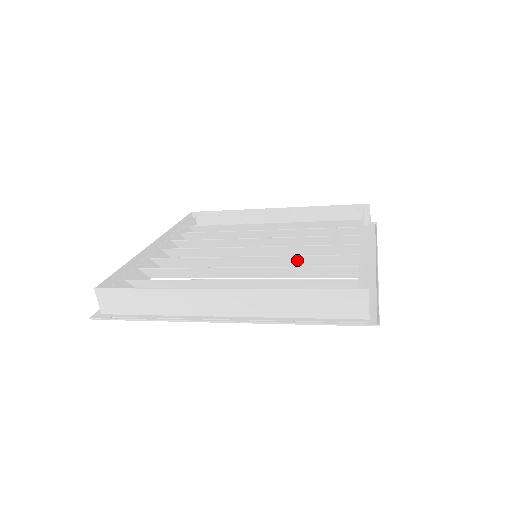
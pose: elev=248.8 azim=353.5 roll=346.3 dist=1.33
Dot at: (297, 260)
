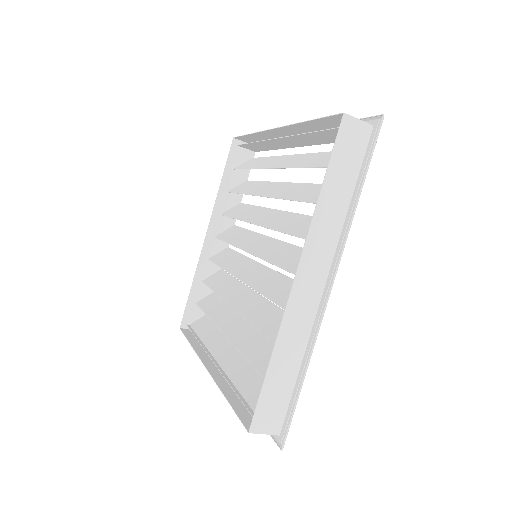
Dot at: (268, 285)
